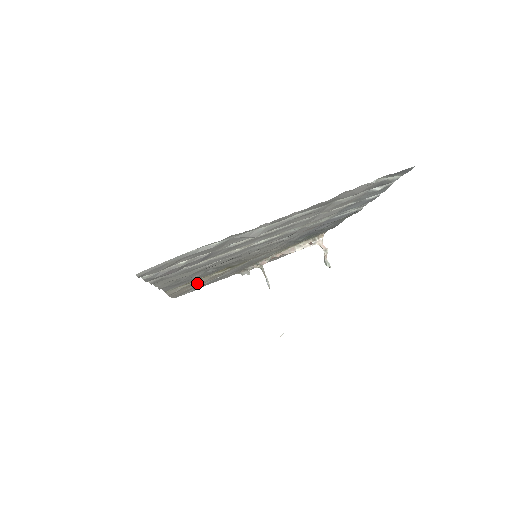
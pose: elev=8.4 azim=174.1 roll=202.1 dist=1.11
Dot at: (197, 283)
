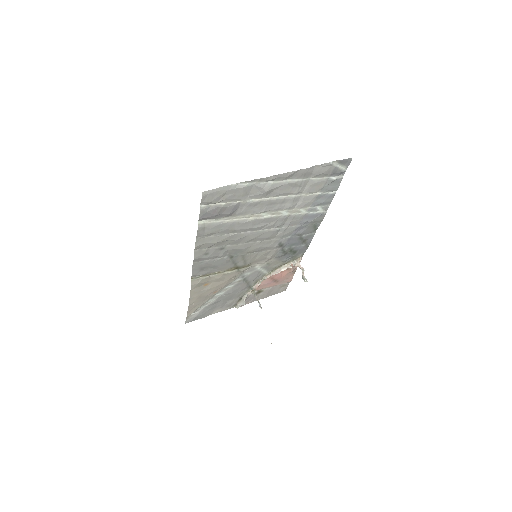
Dot at: (212, 283)
